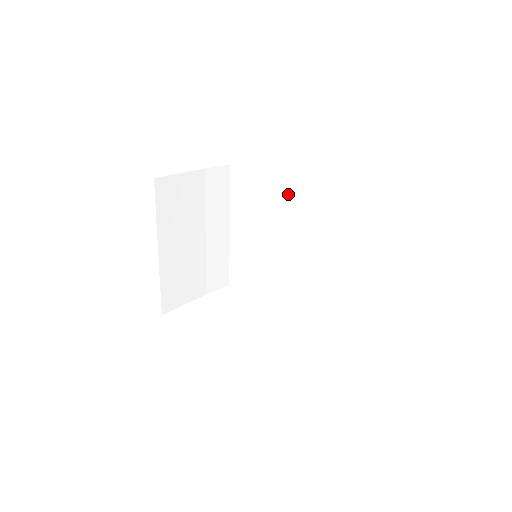
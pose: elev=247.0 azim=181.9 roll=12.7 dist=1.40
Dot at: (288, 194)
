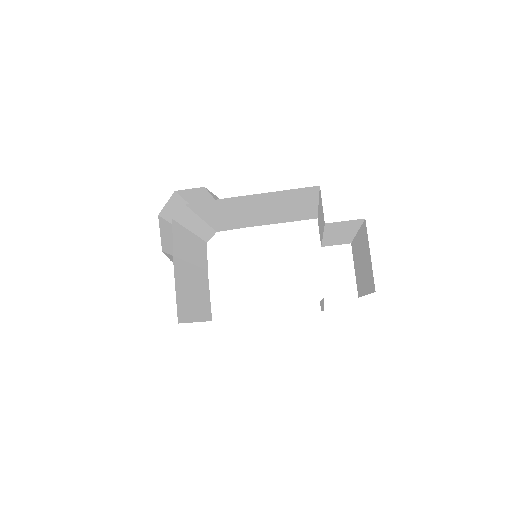
Dot at: (245, 202)
